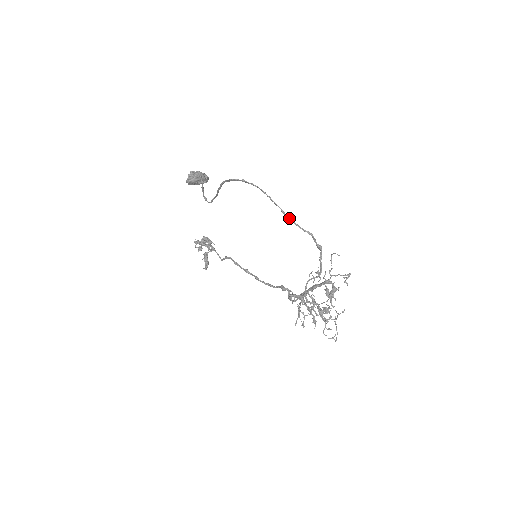
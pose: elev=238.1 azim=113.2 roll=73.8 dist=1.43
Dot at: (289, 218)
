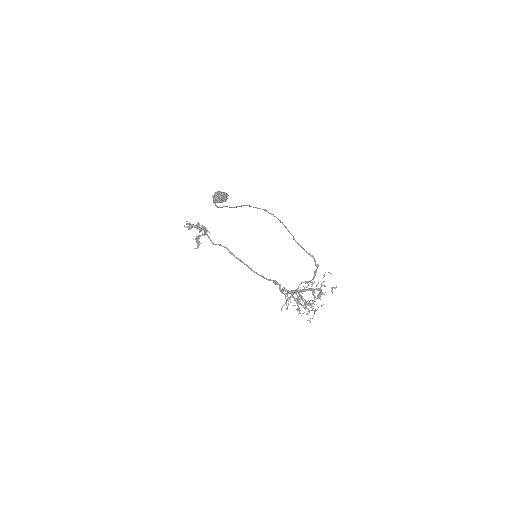
Dot at: (297, 243)
